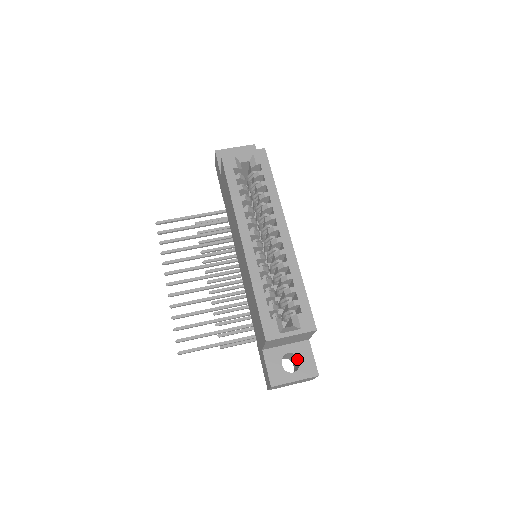
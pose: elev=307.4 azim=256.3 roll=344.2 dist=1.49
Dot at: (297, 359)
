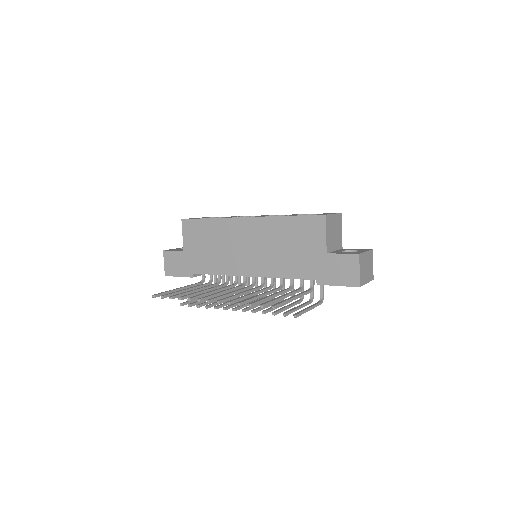
Dot at: occluded
